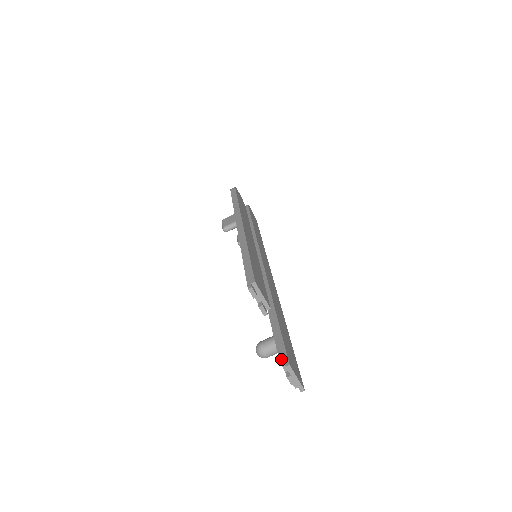
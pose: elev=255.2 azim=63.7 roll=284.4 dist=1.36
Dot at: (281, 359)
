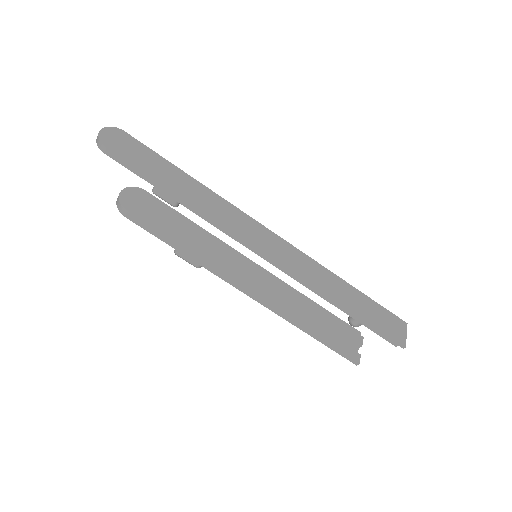
Dot at: (395, 345)
